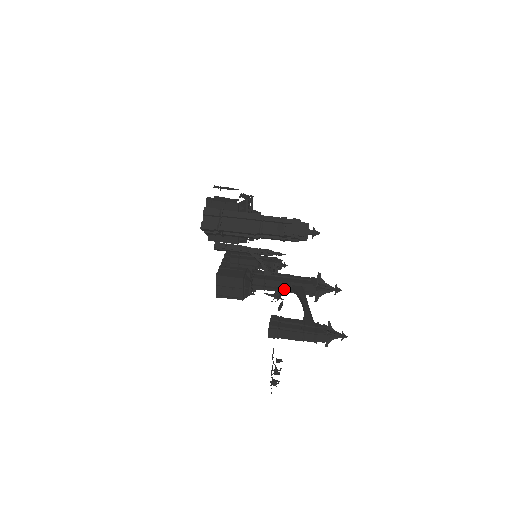
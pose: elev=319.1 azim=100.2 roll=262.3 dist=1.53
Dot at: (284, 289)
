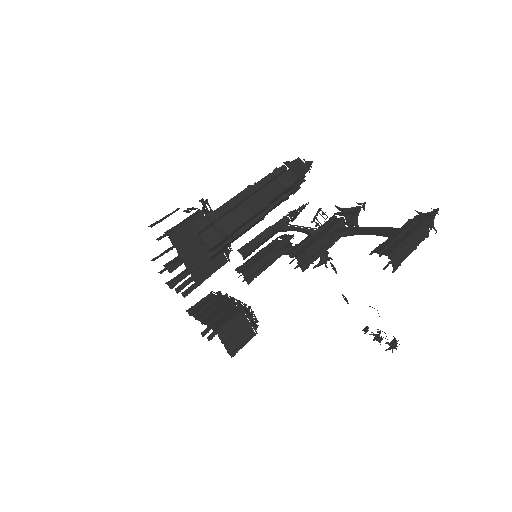
Dot at: (327, 245)
